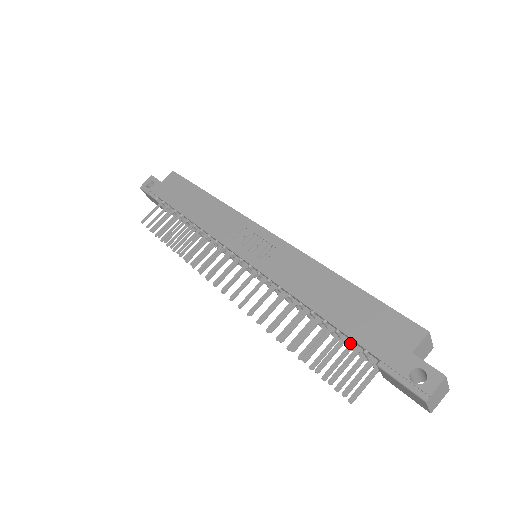
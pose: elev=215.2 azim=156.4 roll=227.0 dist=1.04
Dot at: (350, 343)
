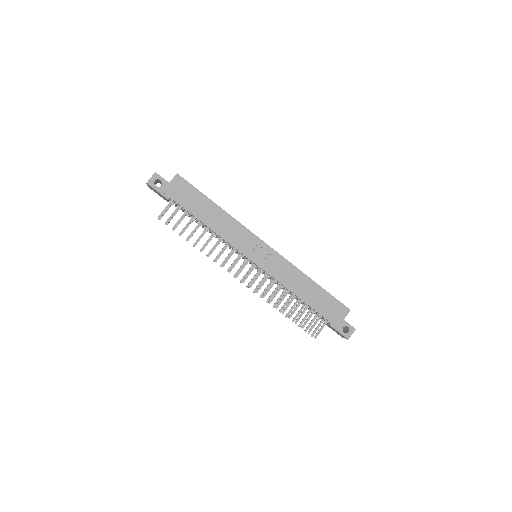
Dot at: occluded
